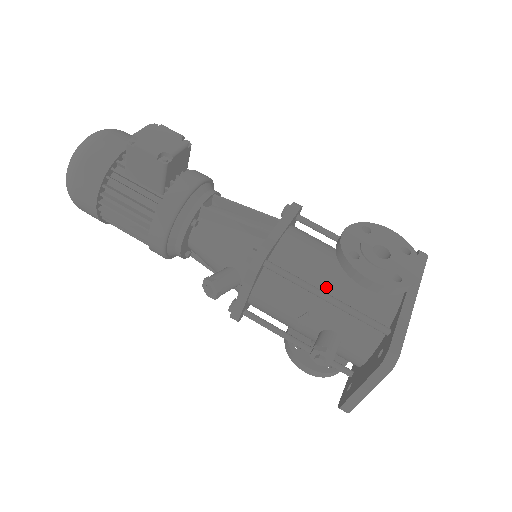
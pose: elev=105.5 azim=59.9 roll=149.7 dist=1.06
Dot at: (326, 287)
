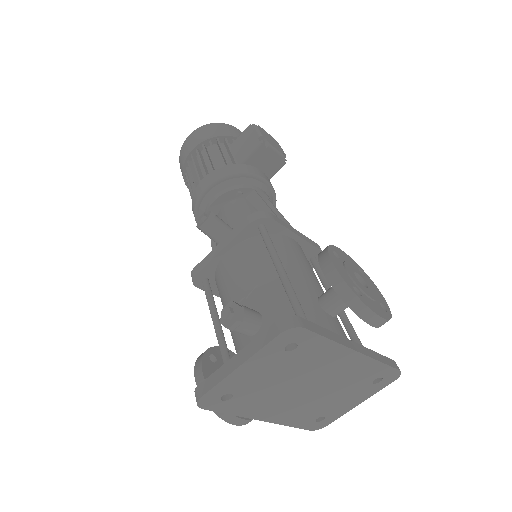
Dot at: (290, 279)
